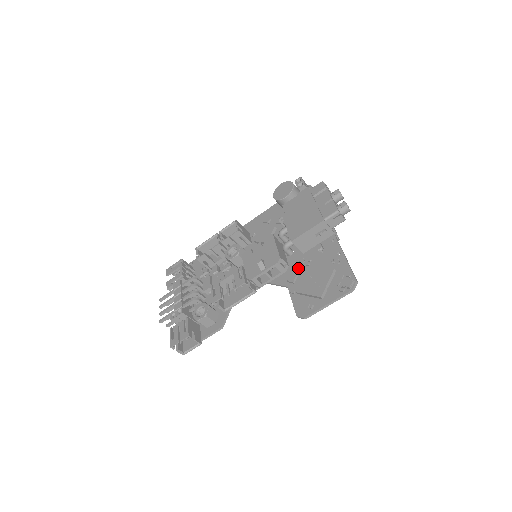
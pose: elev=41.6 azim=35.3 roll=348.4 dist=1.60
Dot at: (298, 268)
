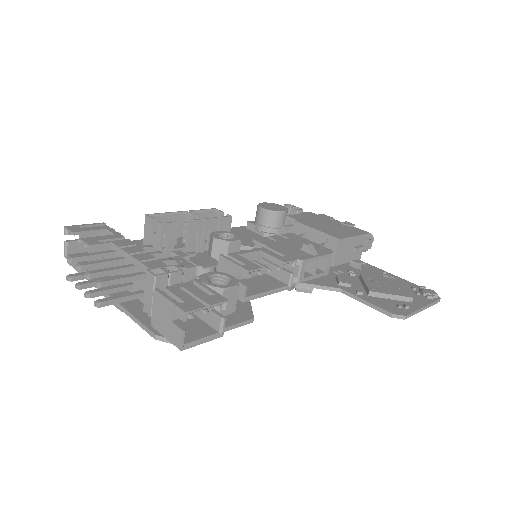
Dot at: occluded
